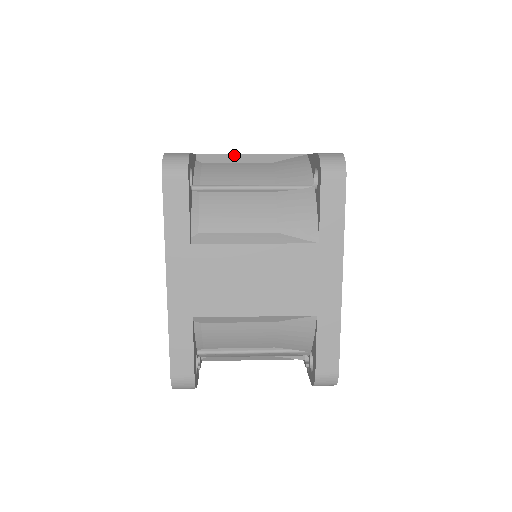
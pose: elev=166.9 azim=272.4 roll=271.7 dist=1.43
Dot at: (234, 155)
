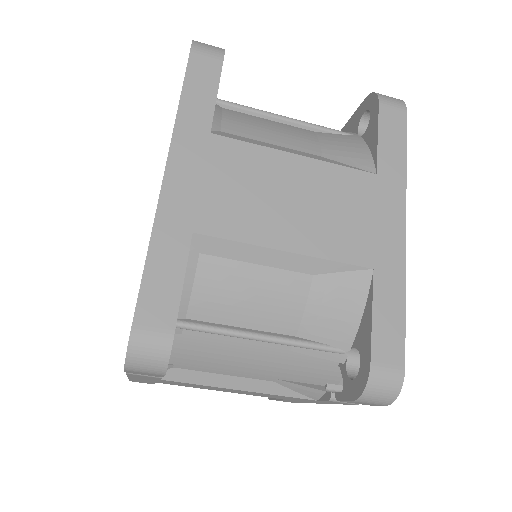
Dot at: occluded
